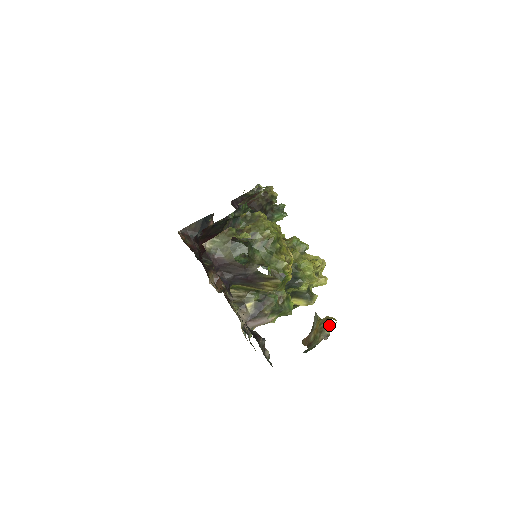
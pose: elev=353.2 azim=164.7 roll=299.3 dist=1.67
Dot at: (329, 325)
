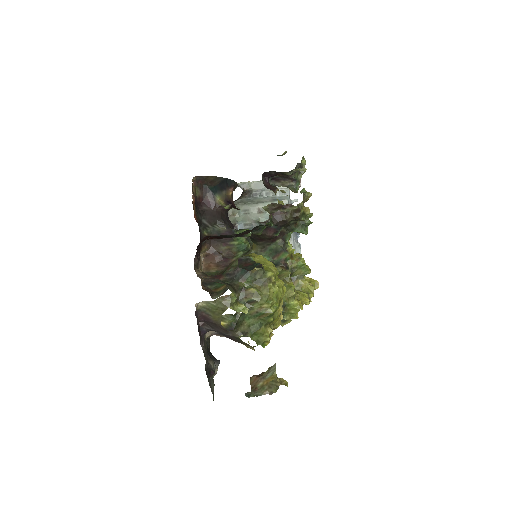
Dot at: occluded
